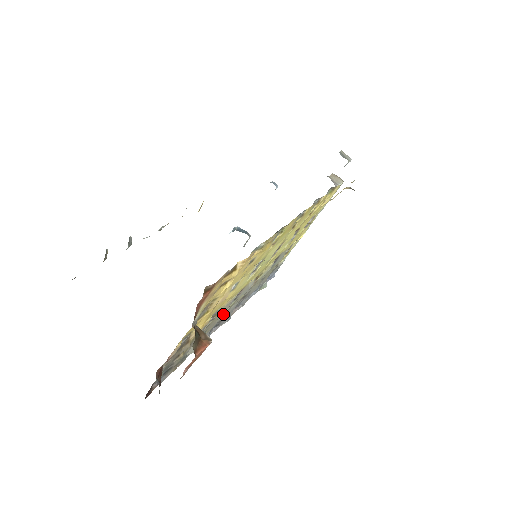
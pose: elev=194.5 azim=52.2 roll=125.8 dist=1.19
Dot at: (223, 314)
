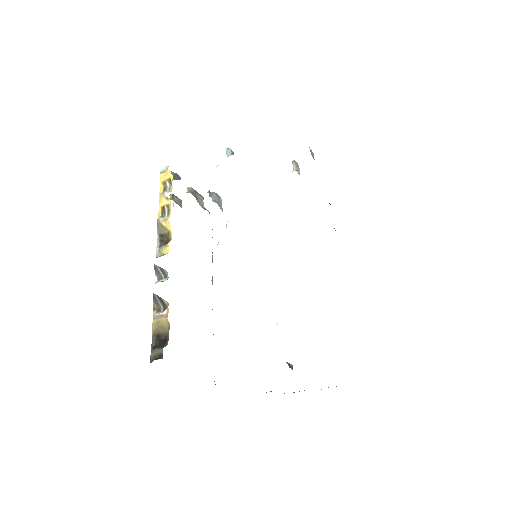
Dot at: occluded
